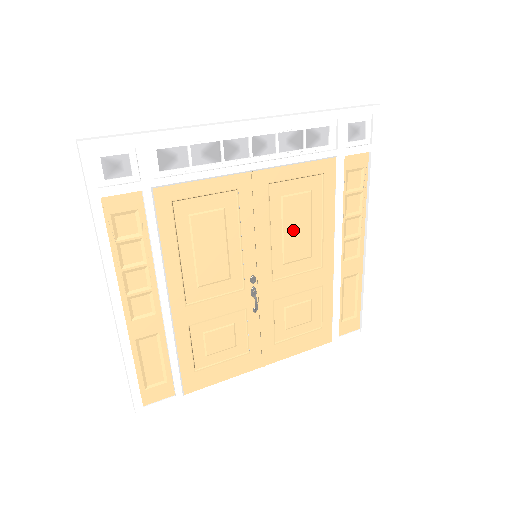
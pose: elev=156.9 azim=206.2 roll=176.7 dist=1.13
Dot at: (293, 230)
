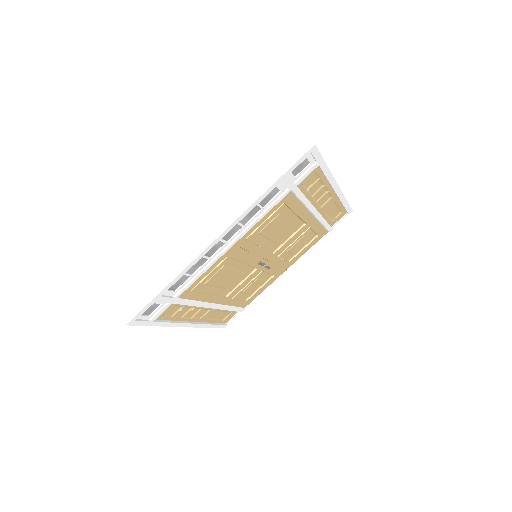
Dot at: (275, 233)
